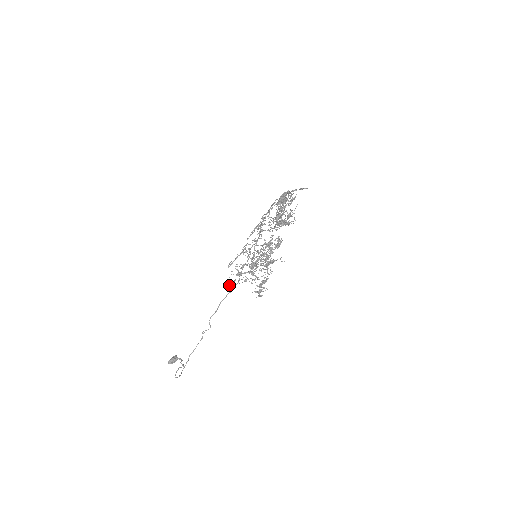
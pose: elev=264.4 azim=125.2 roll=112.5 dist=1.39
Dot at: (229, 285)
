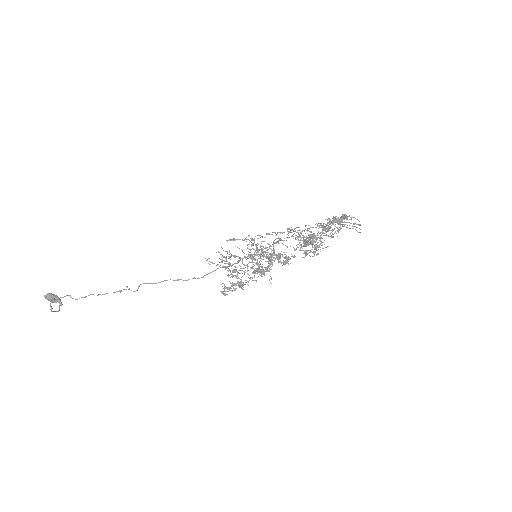
Dot at: (209, 258)
